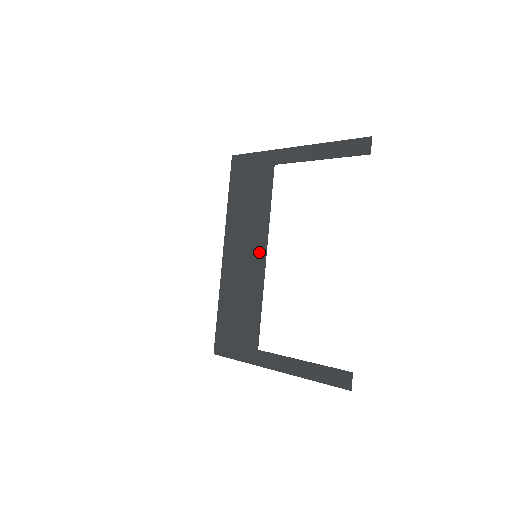
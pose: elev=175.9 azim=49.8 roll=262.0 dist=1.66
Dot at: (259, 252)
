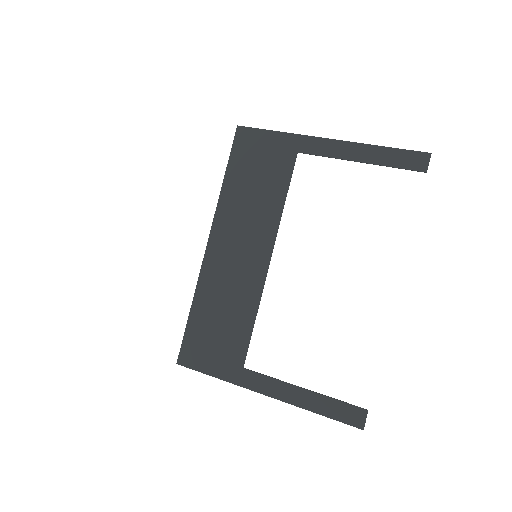
Dot at: (261, 252)
